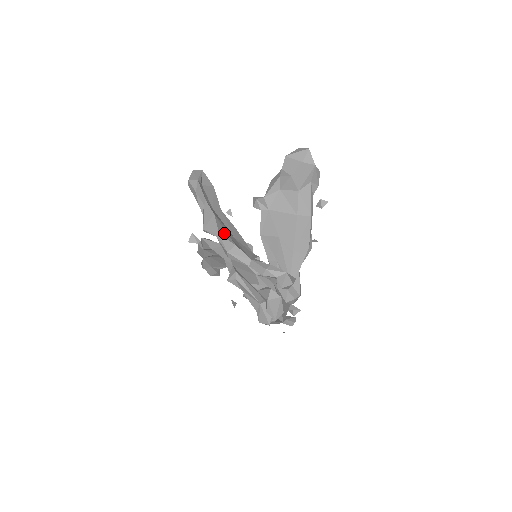
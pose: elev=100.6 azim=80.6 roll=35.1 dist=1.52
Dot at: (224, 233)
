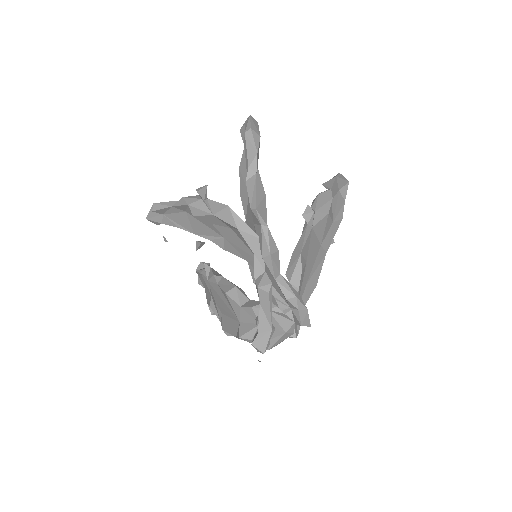
Dot at: occluded
